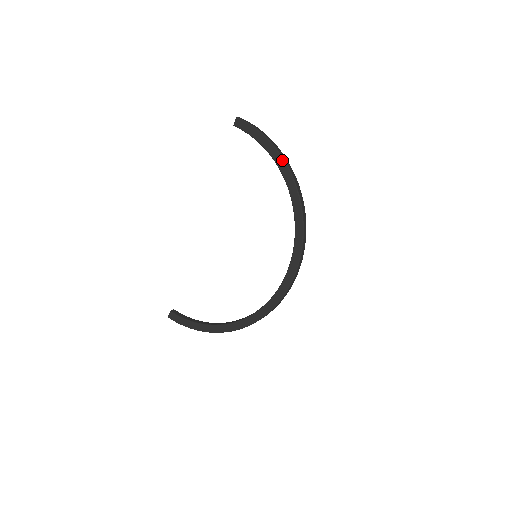
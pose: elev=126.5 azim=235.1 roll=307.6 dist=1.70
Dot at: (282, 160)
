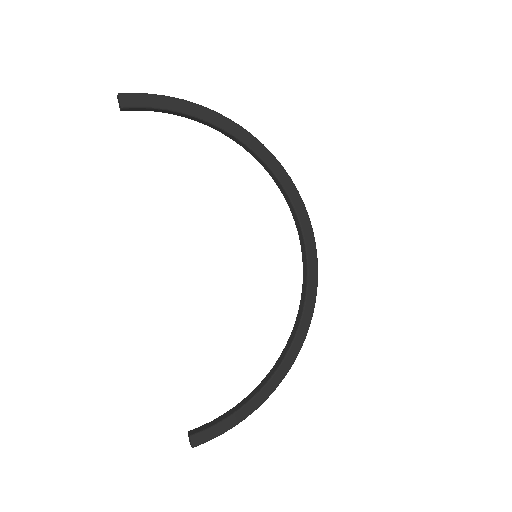
Dot at: (218, 115)
